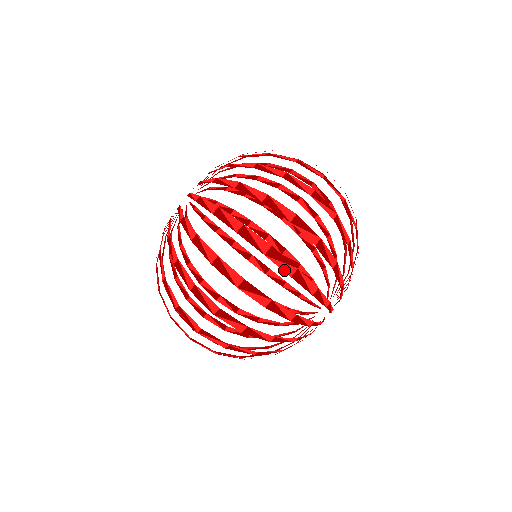
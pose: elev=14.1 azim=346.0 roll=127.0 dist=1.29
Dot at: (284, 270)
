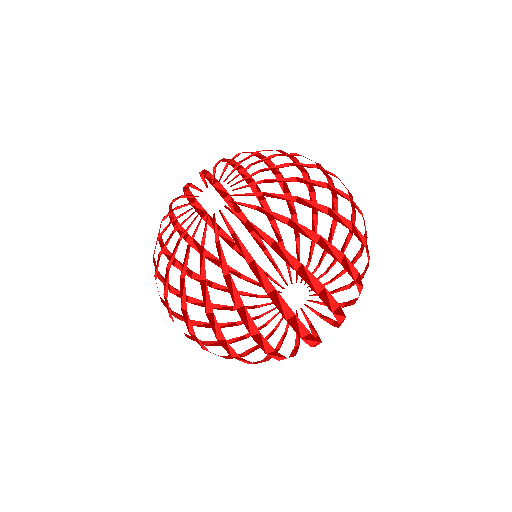
Dot at: (368, 260)
